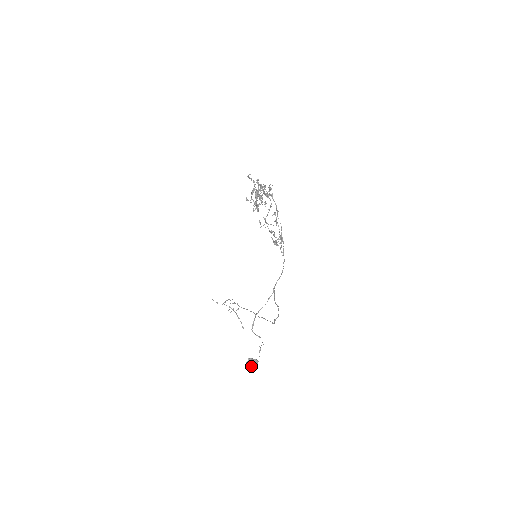
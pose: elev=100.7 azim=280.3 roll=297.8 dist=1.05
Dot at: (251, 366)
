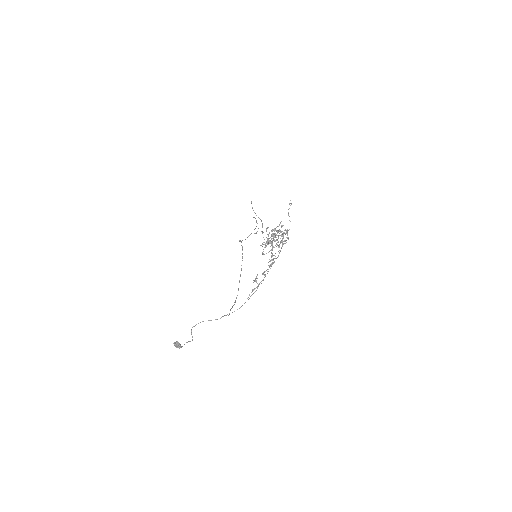
Dot at: occluded
